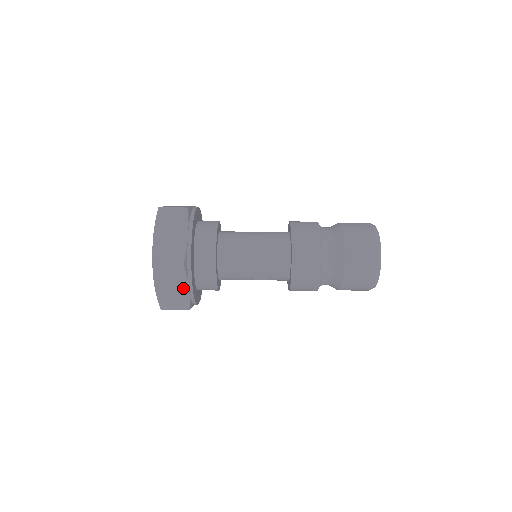
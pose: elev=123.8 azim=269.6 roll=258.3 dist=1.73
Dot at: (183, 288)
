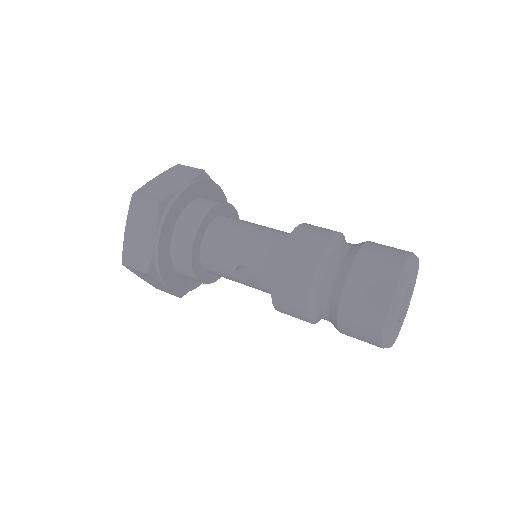
Dot at: (150, 237)
